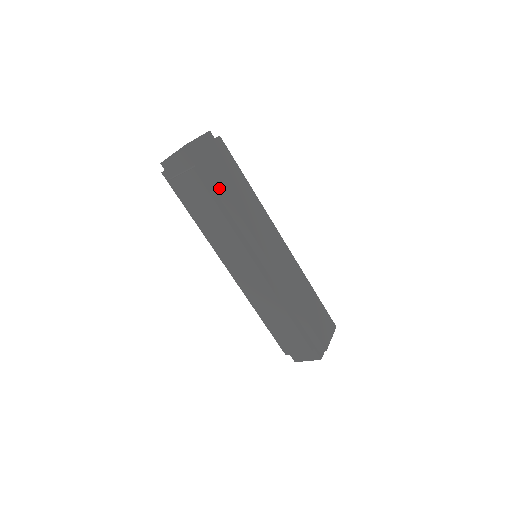
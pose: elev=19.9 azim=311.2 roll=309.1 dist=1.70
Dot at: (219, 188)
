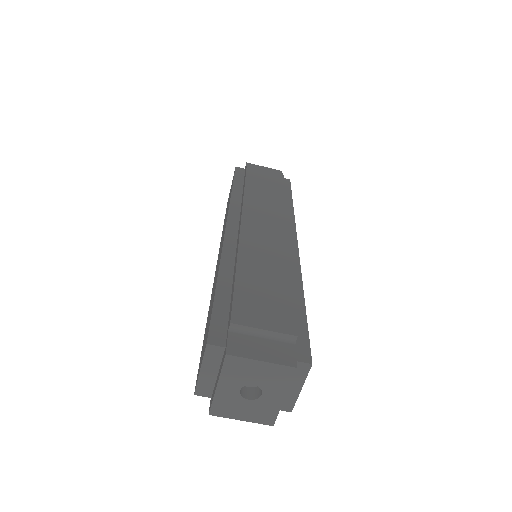
Dot at: (288, 194)
